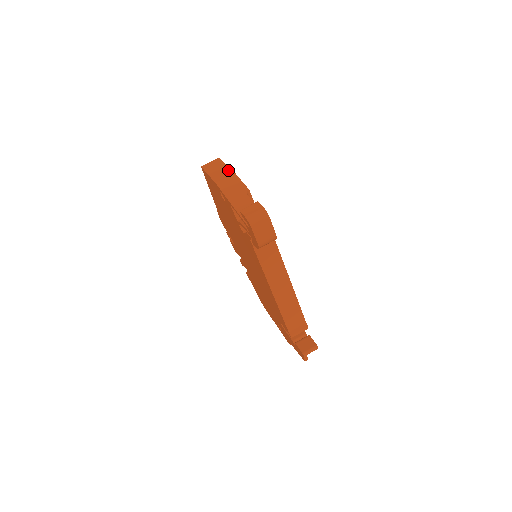
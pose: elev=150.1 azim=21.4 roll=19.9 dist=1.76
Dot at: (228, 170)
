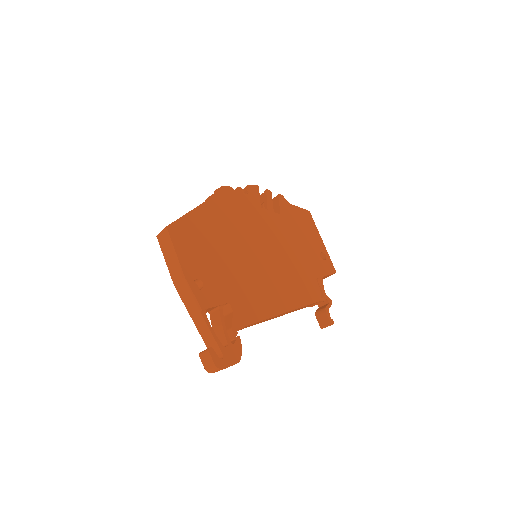
Dot at: (178, 266)
